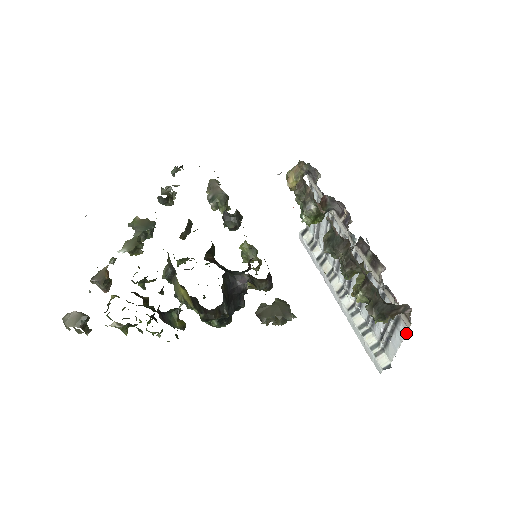
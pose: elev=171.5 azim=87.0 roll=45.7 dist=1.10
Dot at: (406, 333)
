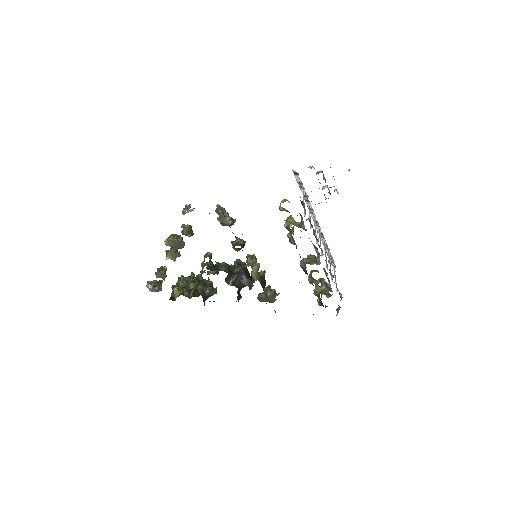
Dot at: occluded
